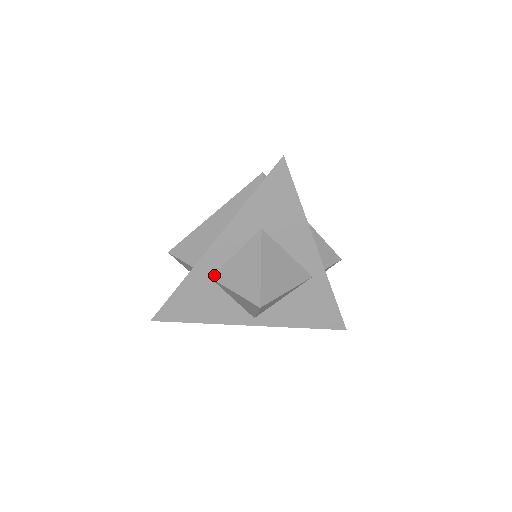
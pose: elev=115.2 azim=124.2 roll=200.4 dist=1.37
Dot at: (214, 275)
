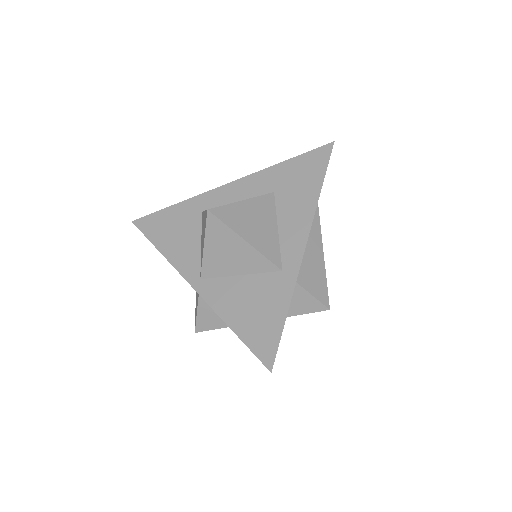
Dot at: occluded
